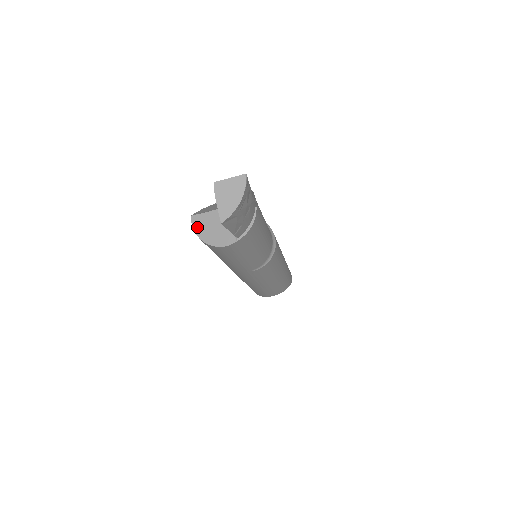
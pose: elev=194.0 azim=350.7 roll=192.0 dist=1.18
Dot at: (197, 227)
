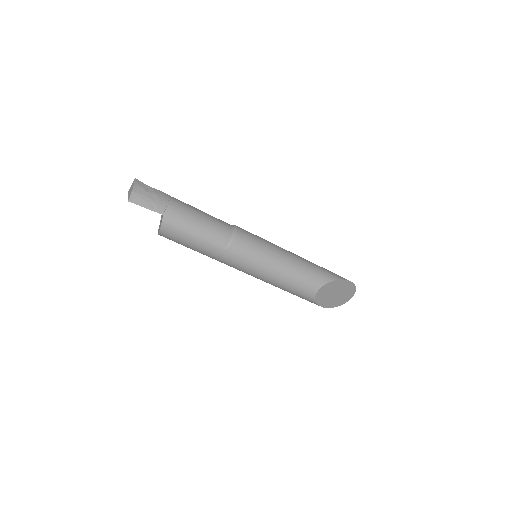
Dot at: (158, 232)
